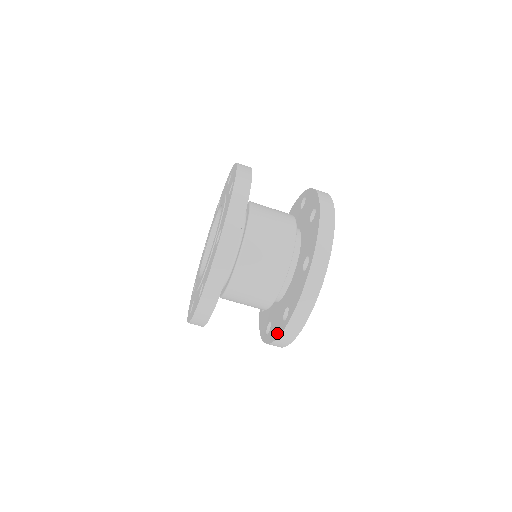
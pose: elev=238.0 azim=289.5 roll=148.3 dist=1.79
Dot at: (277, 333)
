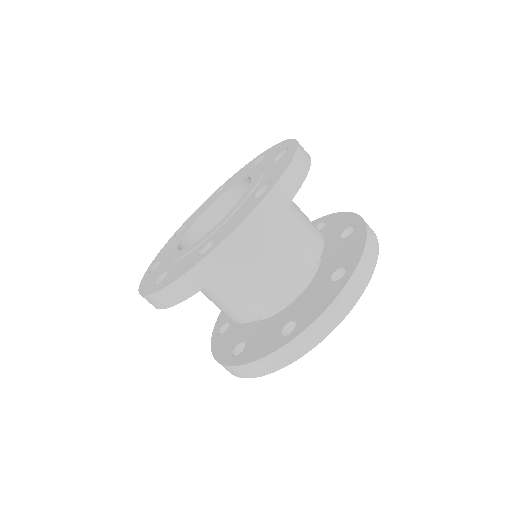
Dot at: (331, 296)
